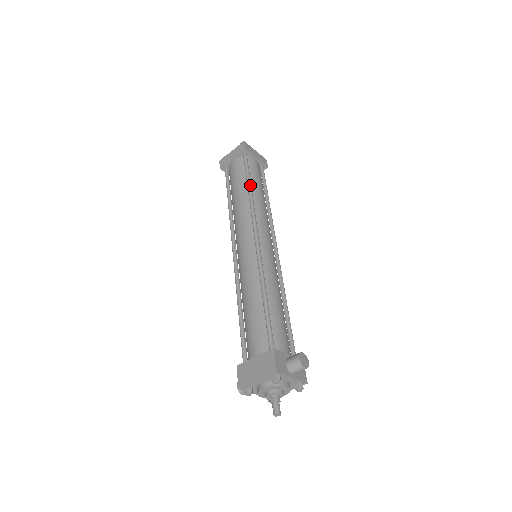
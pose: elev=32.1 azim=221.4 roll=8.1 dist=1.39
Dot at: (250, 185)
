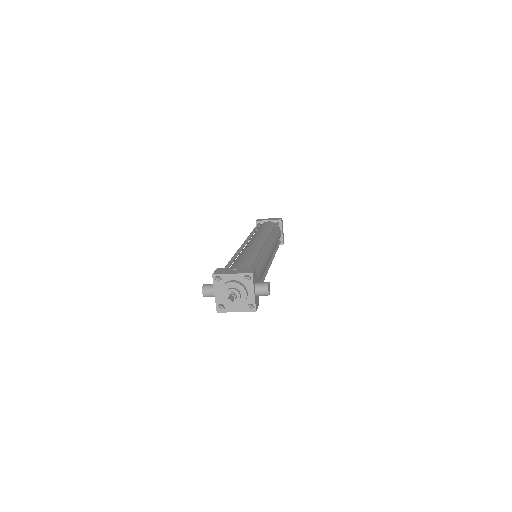
Dot at: (275, 230)
